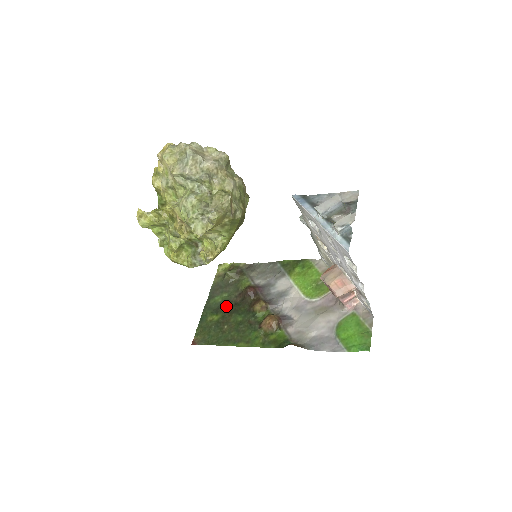
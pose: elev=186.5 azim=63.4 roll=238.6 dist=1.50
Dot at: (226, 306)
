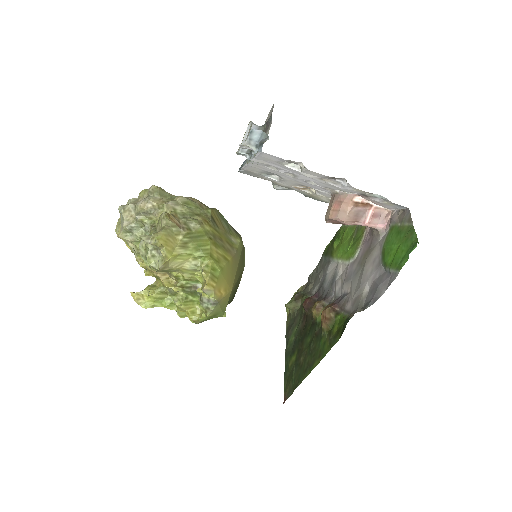
Dot at: (298, 339)
